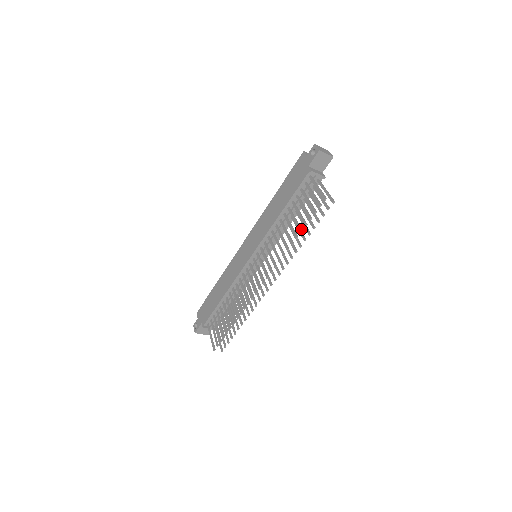
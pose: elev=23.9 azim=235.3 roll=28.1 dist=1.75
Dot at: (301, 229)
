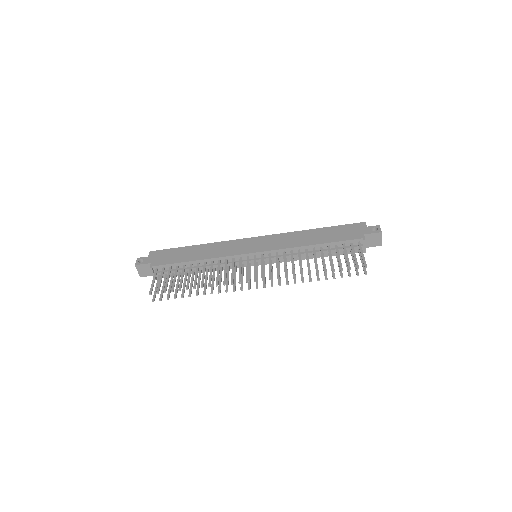
Dot at: occluded
